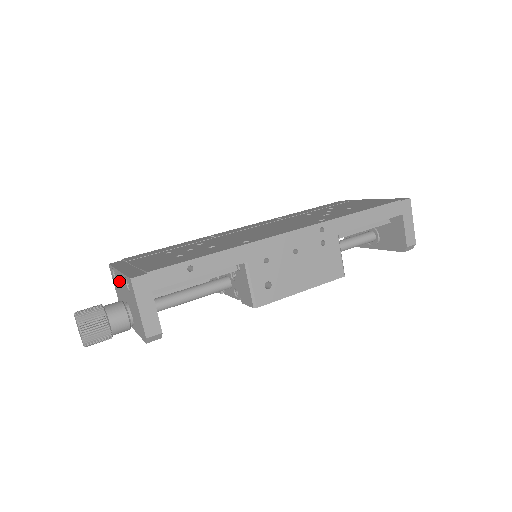
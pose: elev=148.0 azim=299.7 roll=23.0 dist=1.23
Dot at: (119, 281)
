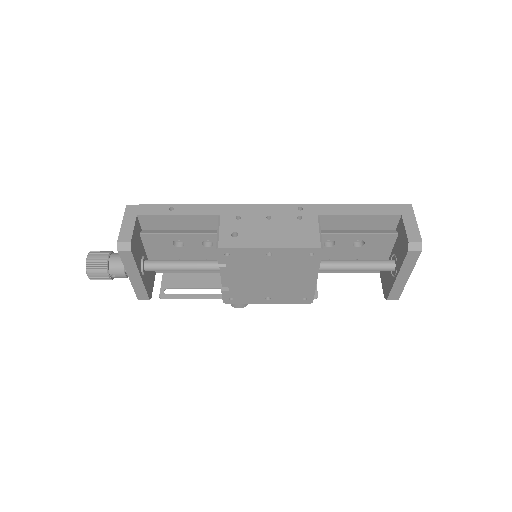
Dot at: occluded
